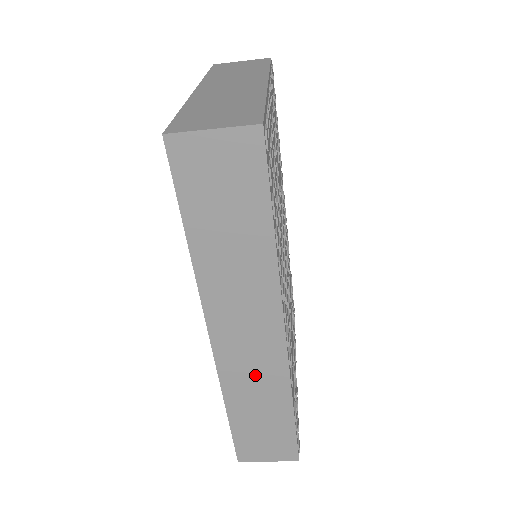
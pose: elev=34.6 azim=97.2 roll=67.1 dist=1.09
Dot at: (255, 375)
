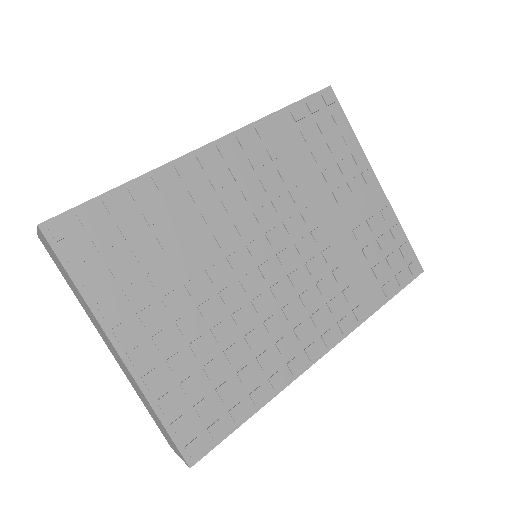
Dot at: occluded
